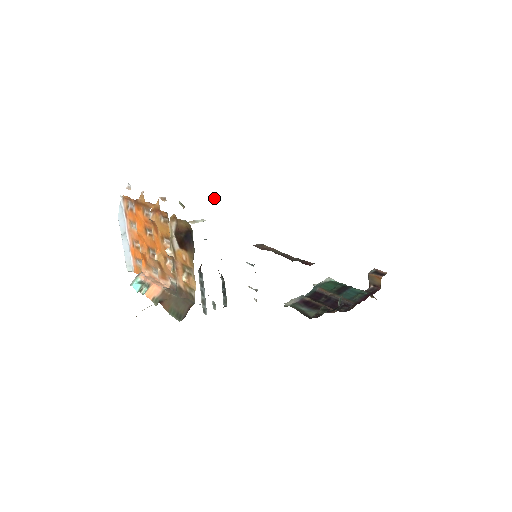
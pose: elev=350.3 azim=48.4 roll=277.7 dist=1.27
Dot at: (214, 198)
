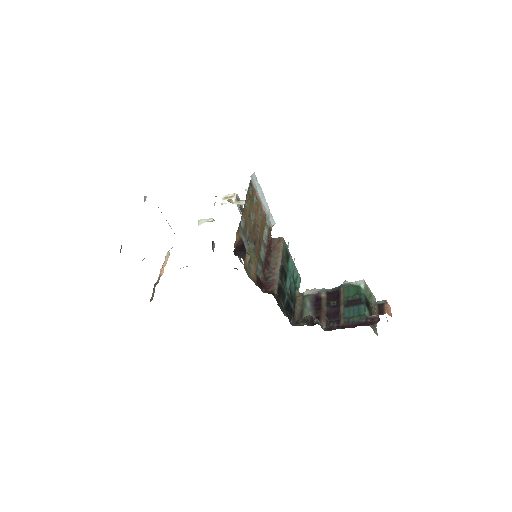
Dot at: occluded
